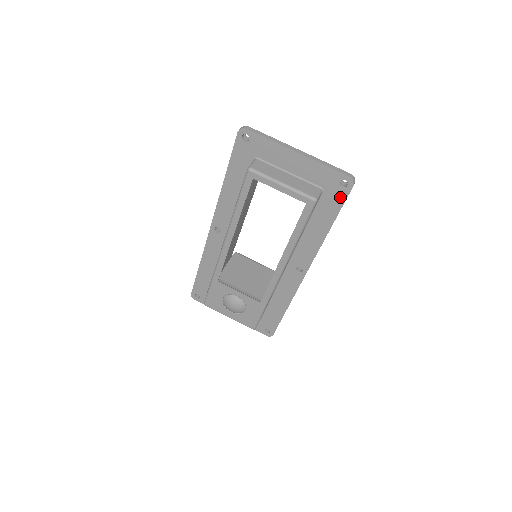
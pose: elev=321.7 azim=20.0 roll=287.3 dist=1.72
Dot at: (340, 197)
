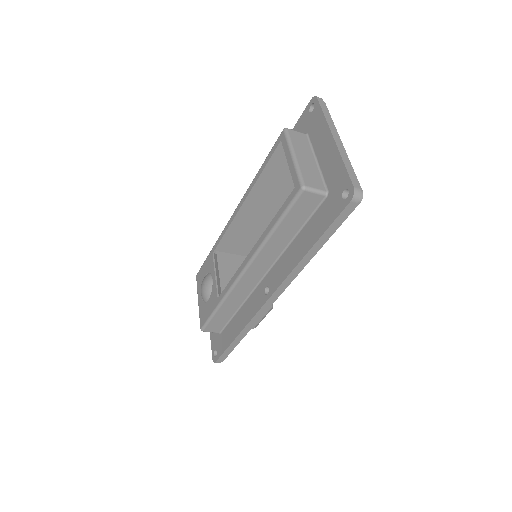
Dot at: (335, 211)
